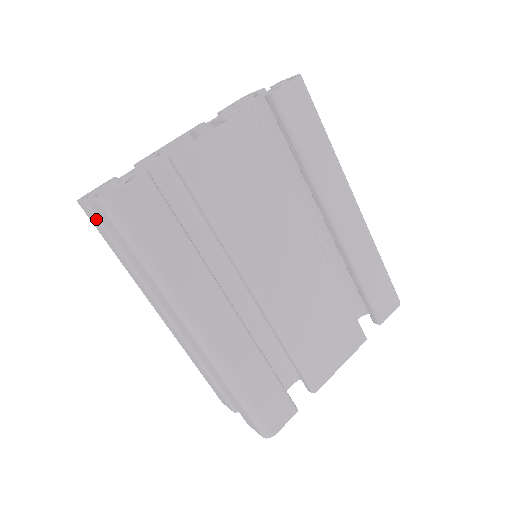
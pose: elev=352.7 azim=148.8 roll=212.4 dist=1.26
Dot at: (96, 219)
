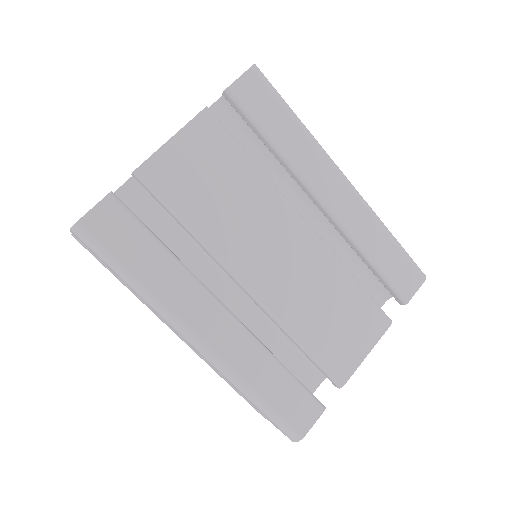
Dot at: (87, 248)
